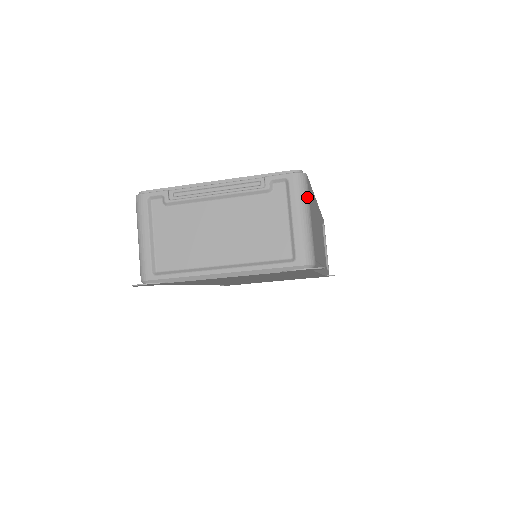
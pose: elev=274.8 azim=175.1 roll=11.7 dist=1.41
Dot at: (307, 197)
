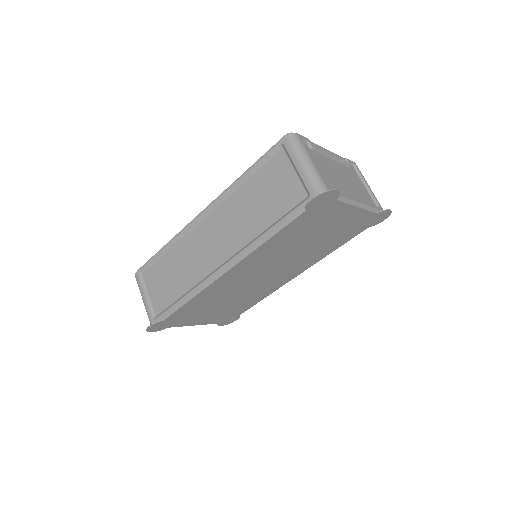
Dot at: occluded
